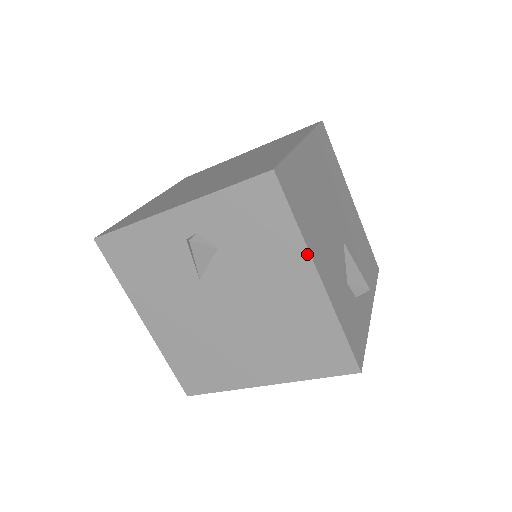
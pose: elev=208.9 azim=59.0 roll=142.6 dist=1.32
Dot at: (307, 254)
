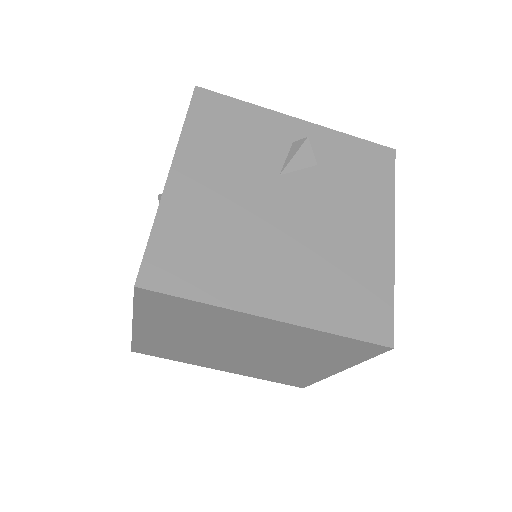
Dot at: (392, 212)
